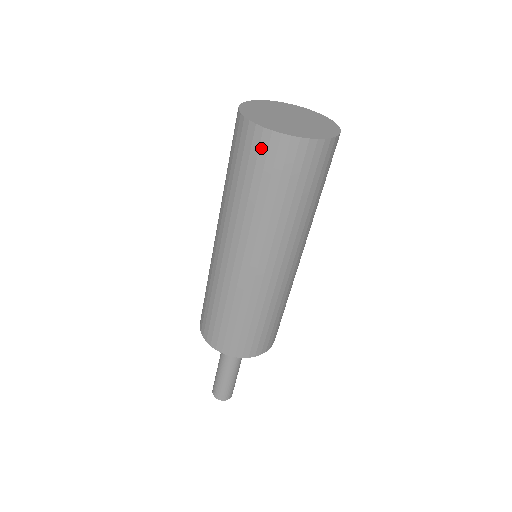
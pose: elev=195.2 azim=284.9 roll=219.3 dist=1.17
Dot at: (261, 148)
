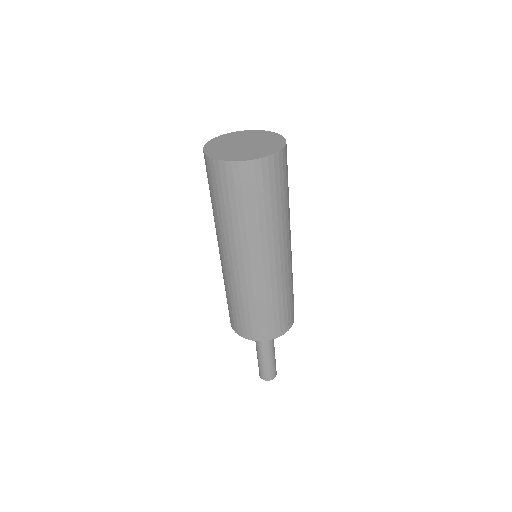
Dot at: (206, 167)
